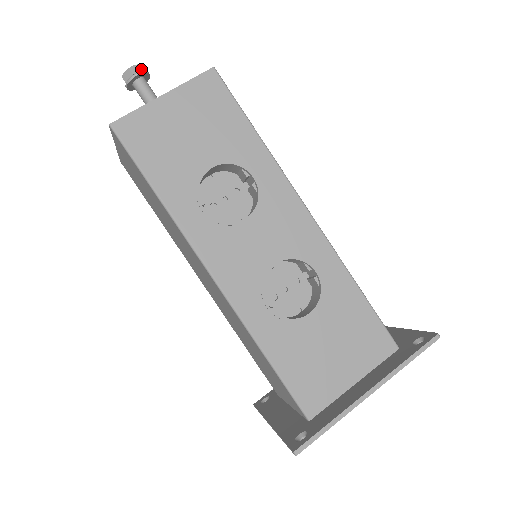
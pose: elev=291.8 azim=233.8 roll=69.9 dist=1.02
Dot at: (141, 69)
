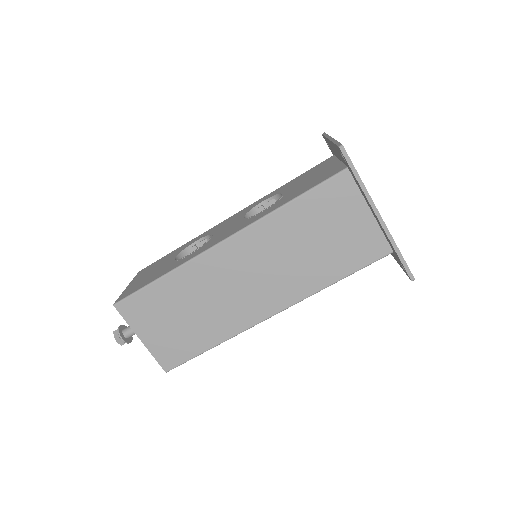
Dot at: occluded
